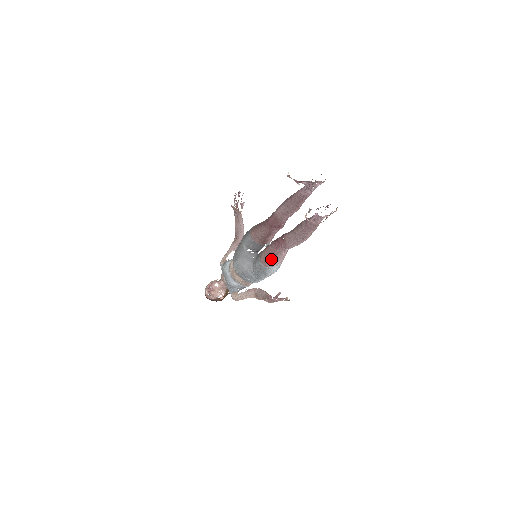
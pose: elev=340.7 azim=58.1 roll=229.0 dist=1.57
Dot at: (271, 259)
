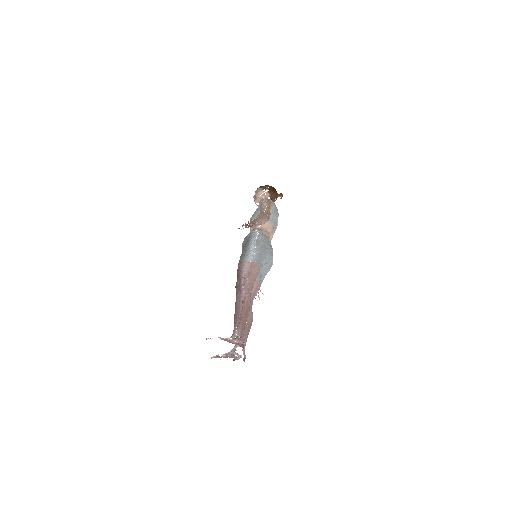
Dot at: occluded
